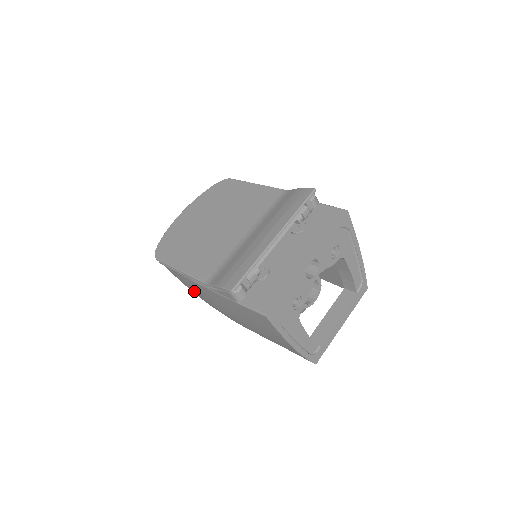
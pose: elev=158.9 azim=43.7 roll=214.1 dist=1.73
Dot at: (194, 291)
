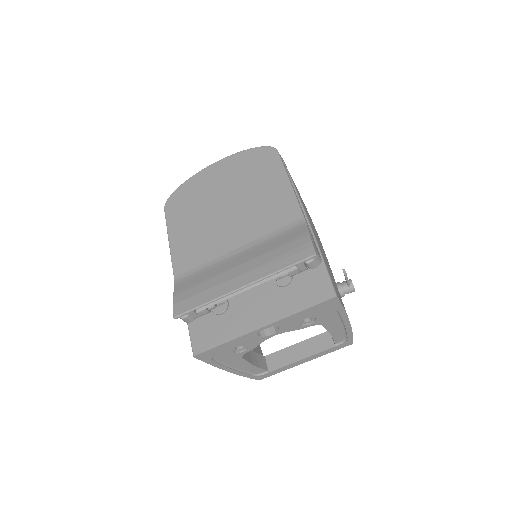
Dot at: occluded
